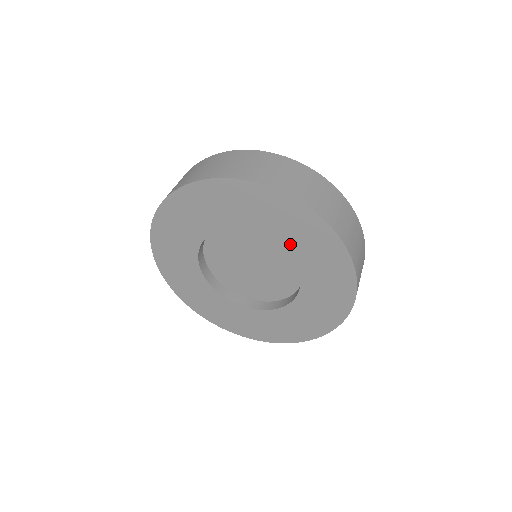
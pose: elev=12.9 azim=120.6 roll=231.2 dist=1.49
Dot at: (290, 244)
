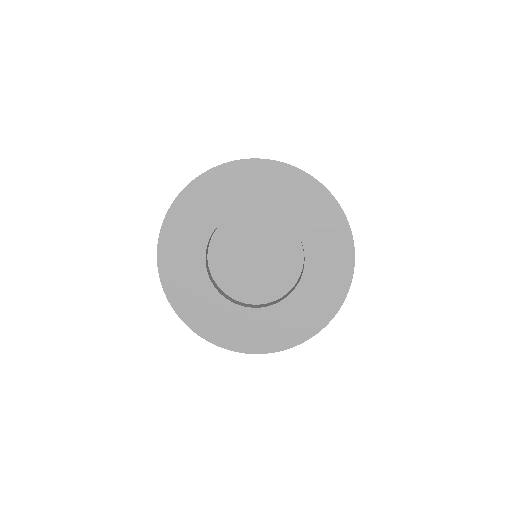
Dot at: (303, 226)
